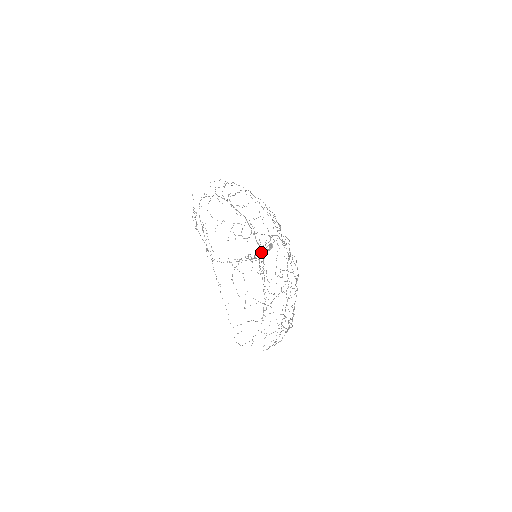
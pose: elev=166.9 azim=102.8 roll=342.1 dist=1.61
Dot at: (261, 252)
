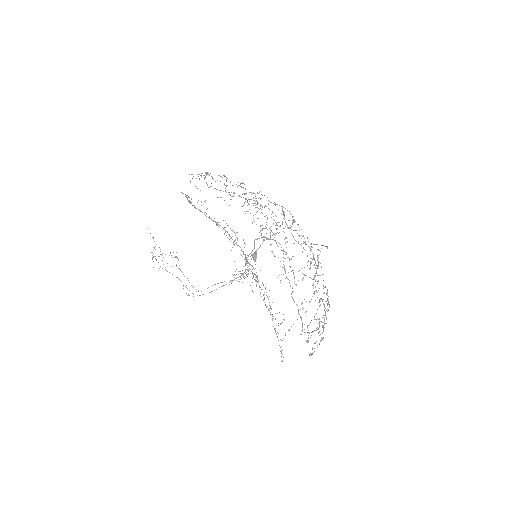
Dot at: occluded
